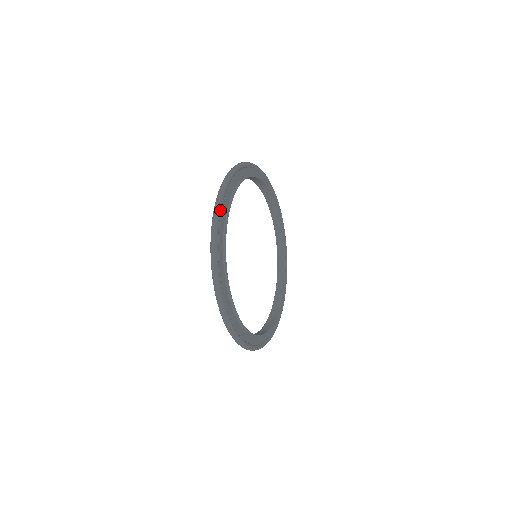
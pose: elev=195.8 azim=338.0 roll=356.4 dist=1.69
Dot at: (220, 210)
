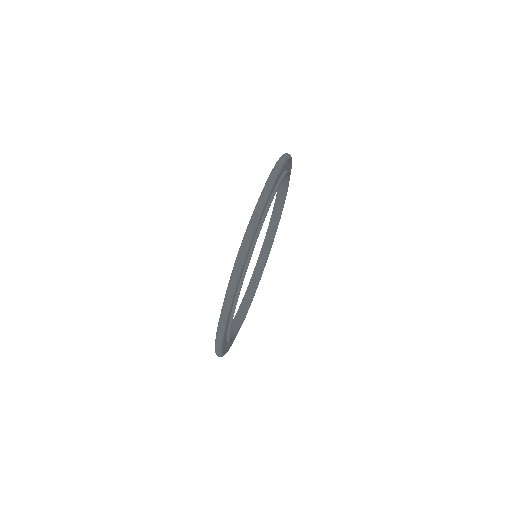
Dot at: (240, 275)
